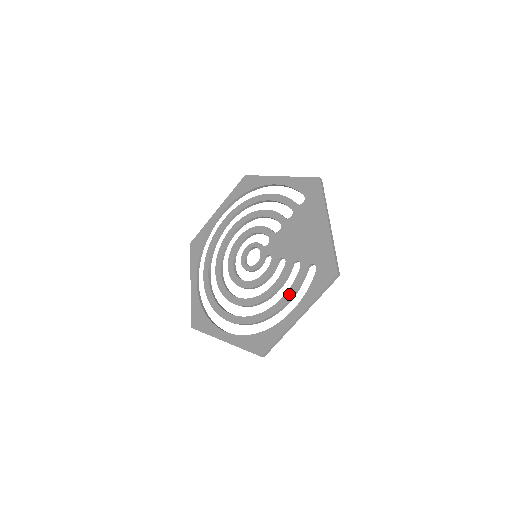
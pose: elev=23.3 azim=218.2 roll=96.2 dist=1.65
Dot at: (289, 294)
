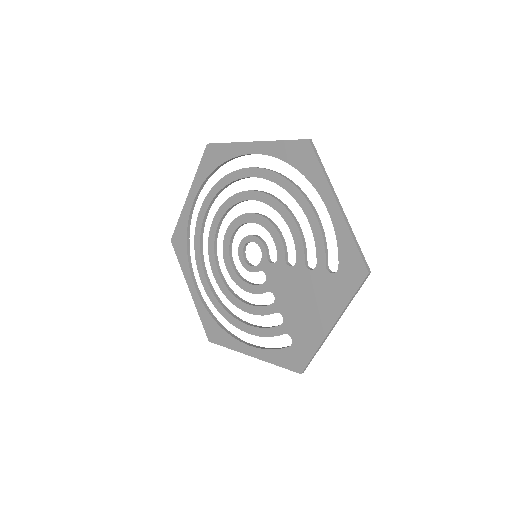
Dot at: (256, 331)
